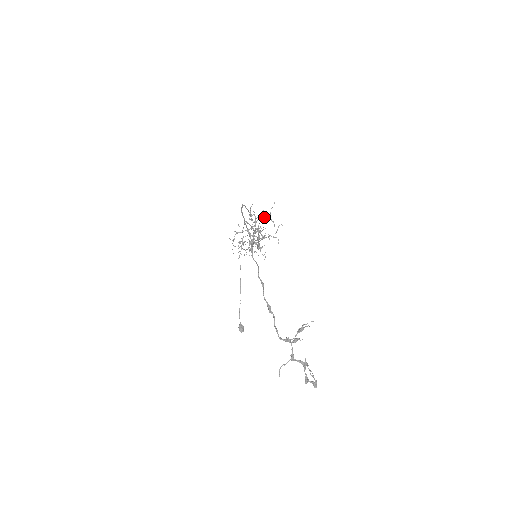
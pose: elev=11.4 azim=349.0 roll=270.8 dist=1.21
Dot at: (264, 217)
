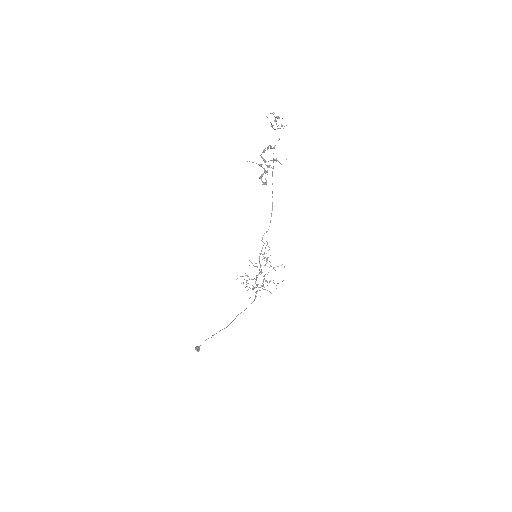
Dot at: occluded
